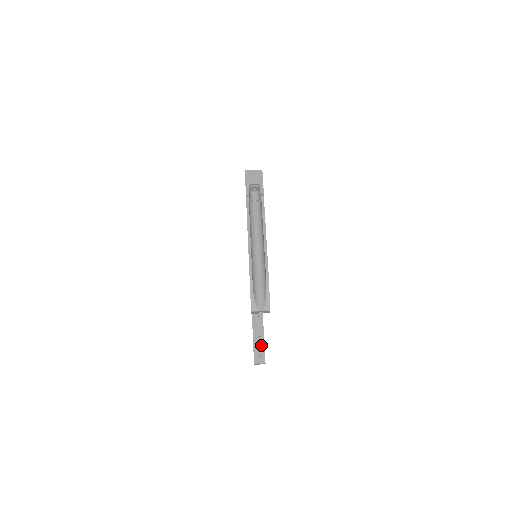
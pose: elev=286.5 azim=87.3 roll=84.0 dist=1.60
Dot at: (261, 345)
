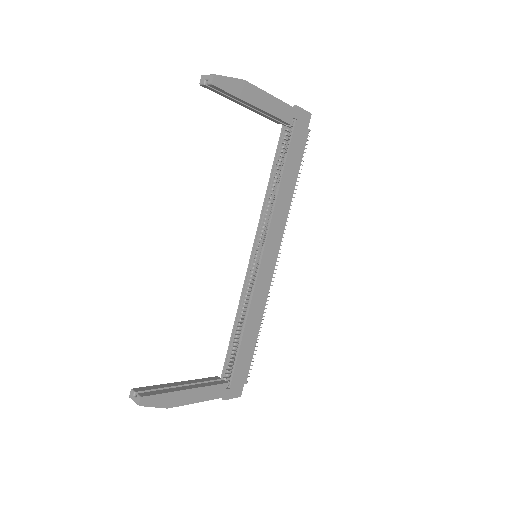
Dot at: (162, 390)
